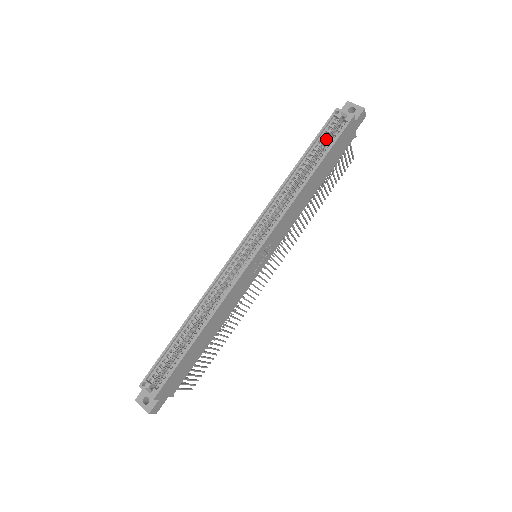
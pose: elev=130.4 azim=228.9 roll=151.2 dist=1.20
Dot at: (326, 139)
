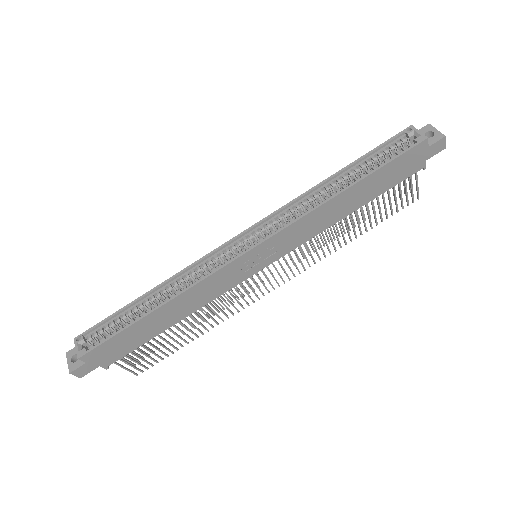
Dot at: (385, 155)
